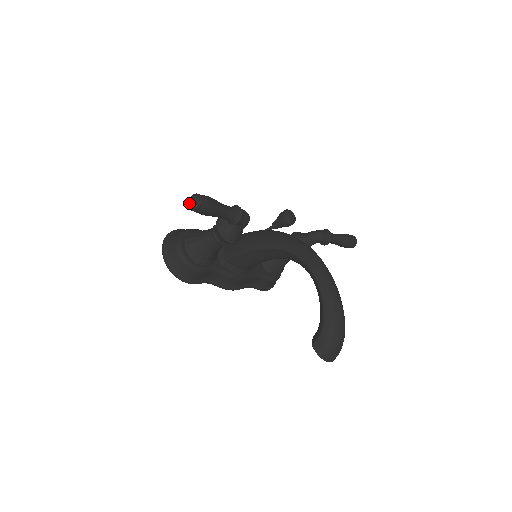
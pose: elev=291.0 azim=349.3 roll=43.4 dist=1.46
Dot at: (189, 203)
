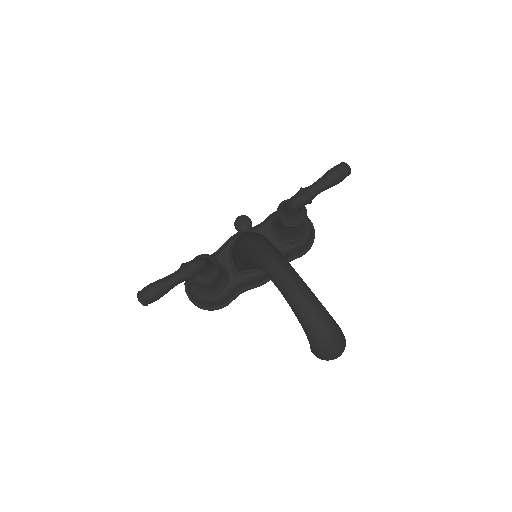
Dot at: occluded
